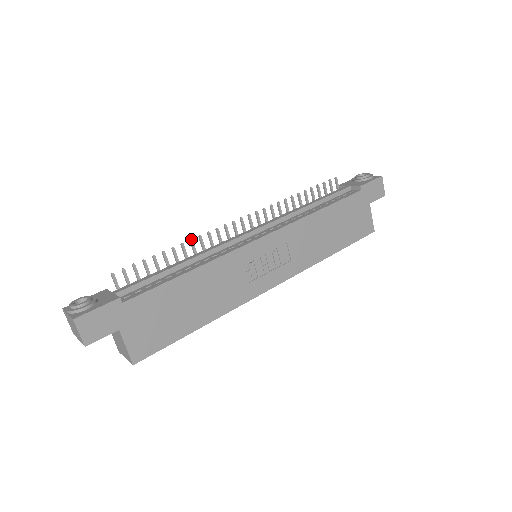
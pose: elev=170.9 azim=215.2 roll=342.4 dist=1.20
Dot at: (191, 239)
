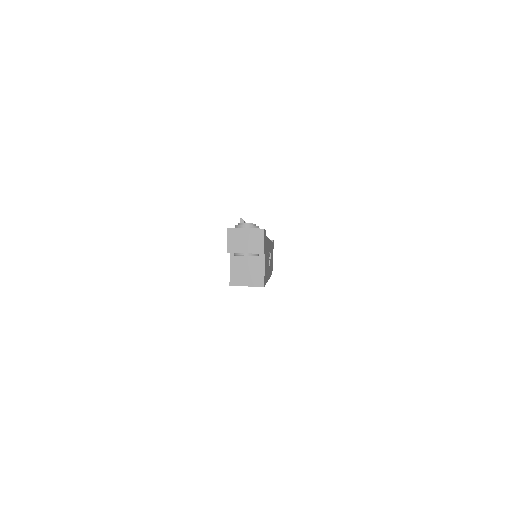
Dot at: occluded
